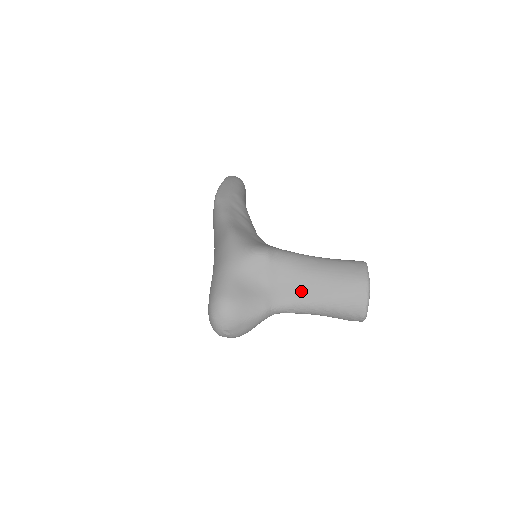
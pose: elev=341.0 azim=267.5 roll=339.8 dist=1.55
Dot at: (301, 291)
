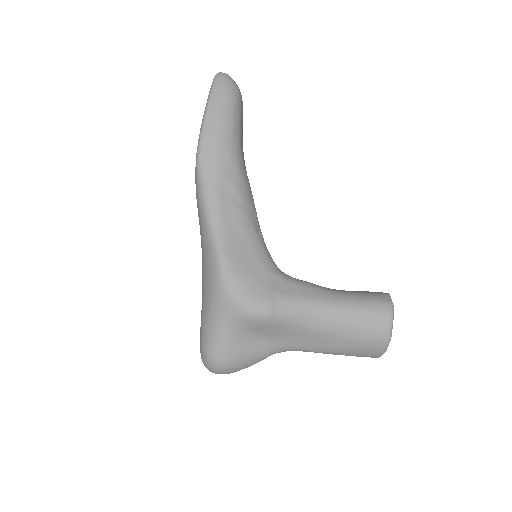
Dot at: (308, 343)
